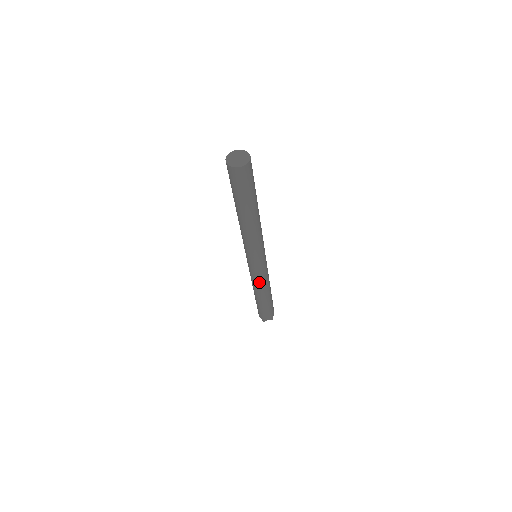
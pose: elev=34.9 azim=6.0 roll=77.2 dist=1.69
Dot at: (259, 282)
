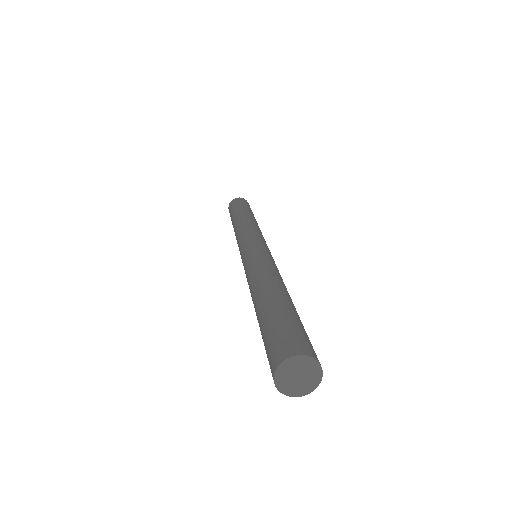
Dot at: occluded
